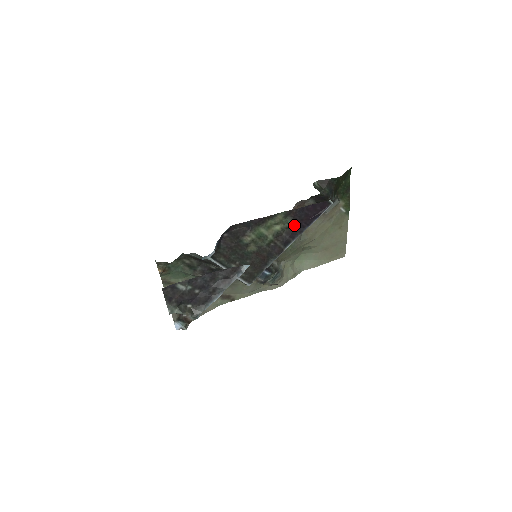
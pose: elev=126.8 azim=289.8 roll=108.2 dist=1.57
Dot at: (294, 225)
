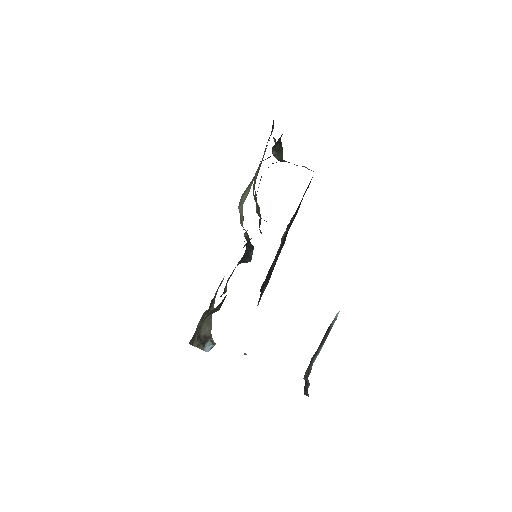
Dot at: occluded
